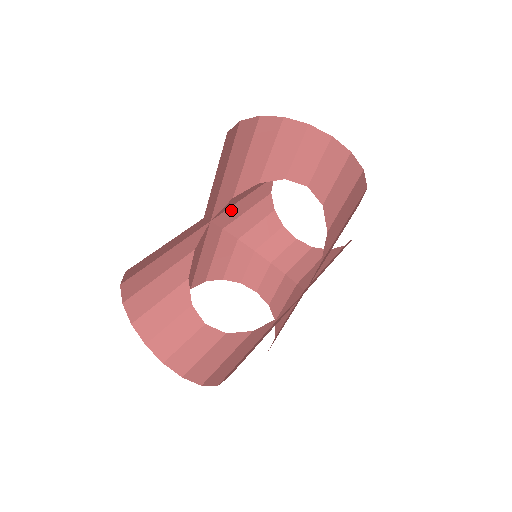
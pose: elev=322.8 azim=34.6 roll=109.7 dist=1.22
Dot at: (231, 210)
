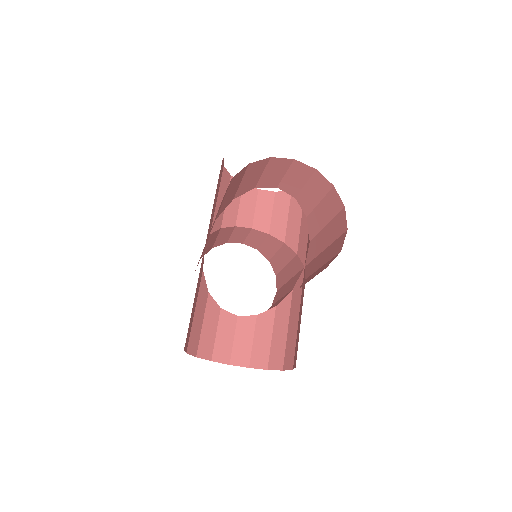
Dot at: occluded
